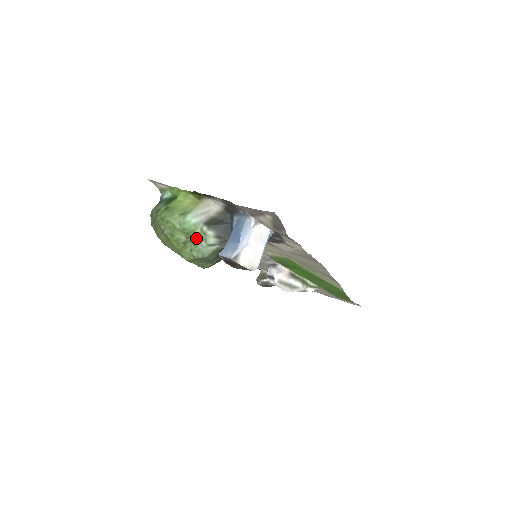
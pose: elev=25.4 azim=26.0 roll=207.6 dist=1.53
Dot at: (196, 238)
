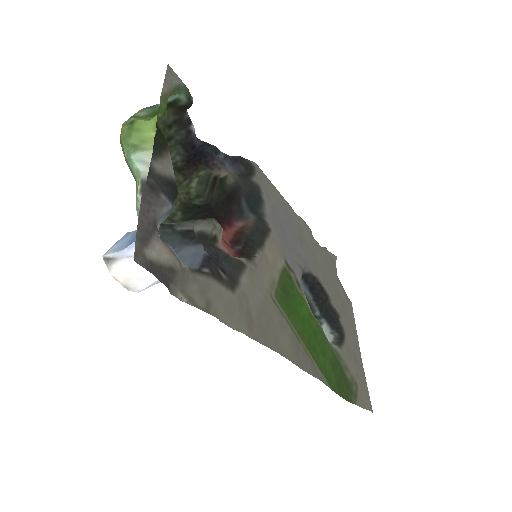
Dot at: occluded
